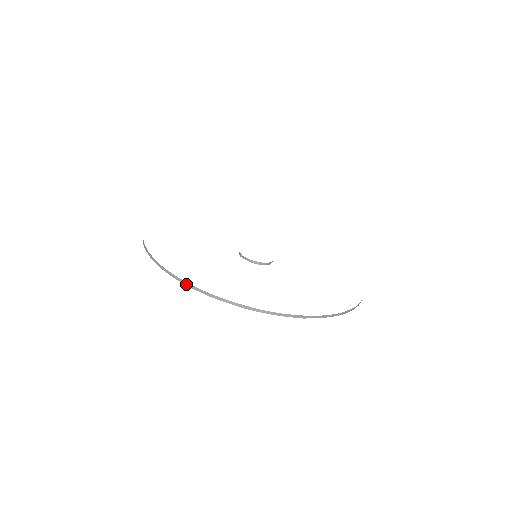
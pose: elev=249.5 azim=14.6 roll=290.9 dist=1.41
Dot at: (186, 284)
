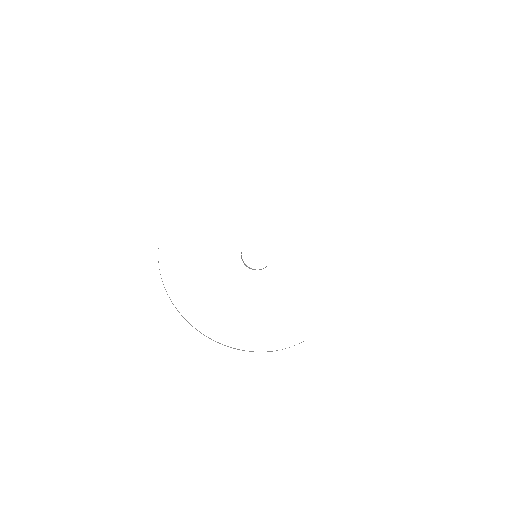
Dot at: occluded
